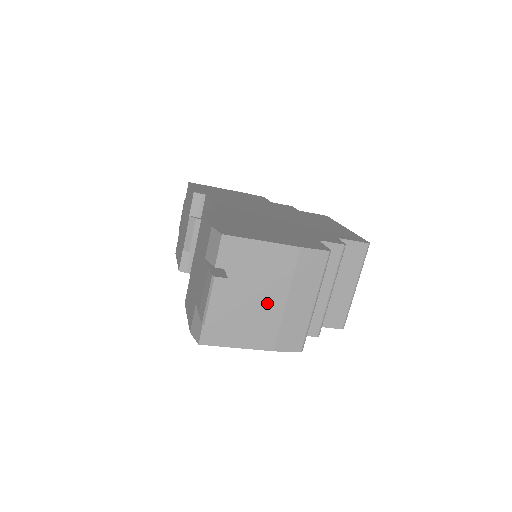
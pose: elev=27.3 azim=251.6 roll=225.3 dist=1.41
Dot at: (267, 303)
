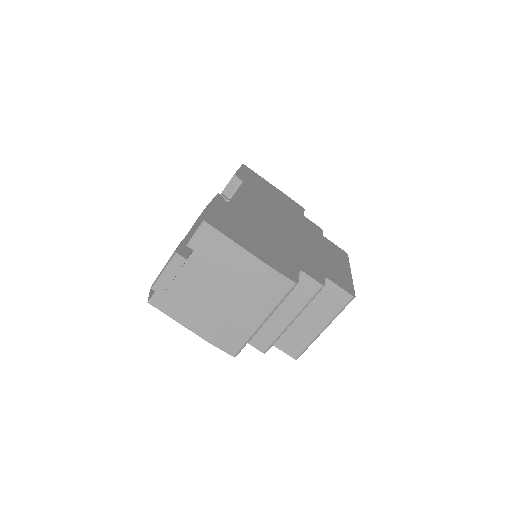
Dot at: (220, 299)
